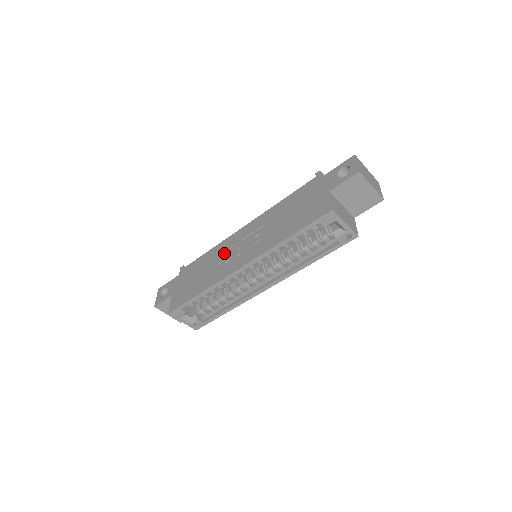
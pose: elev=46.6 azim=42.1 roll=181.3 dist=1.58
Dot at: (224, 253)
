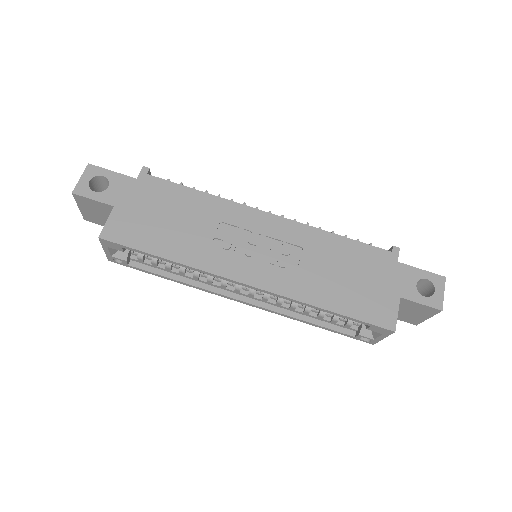
Dot at: (227, 226)
